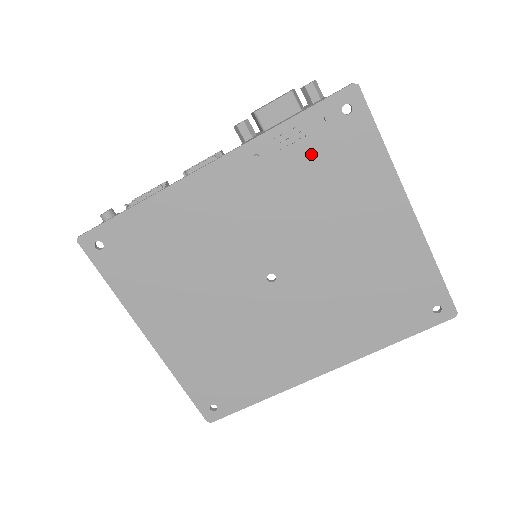
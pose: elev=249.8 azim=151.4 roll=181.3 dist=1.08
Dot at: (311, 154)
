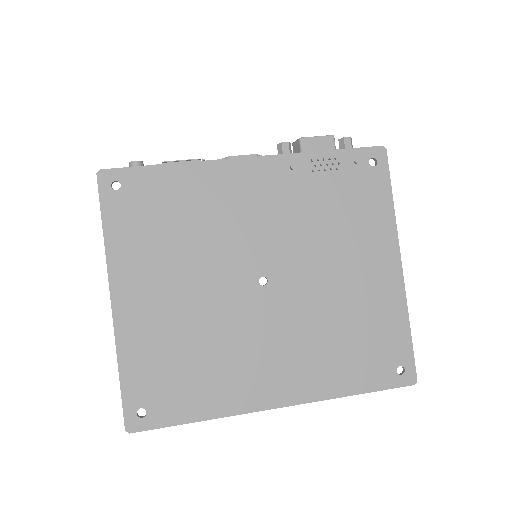
Dot at: (335, 184)
